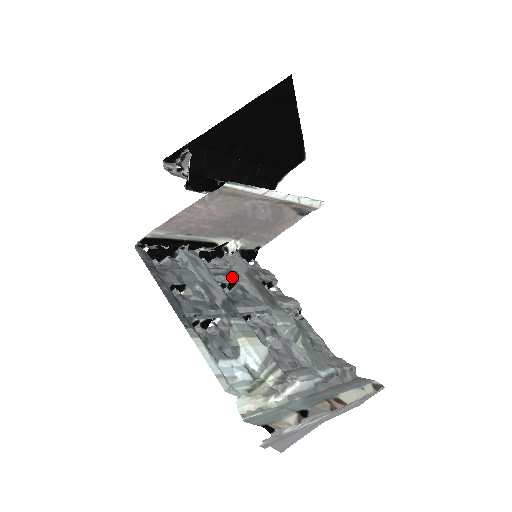
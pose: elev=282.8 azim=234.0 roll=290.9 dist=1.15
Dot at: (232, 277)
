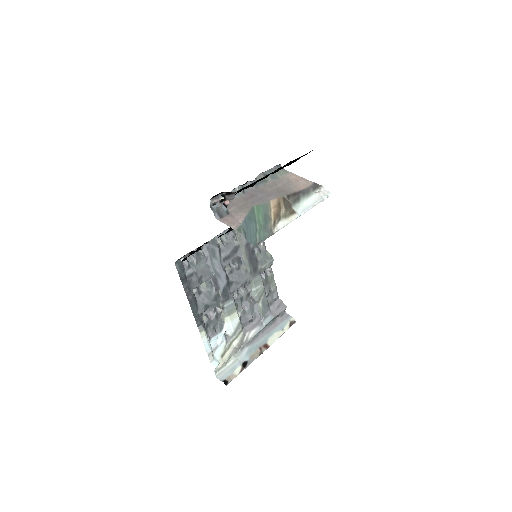
Dot at: (235, 255)
